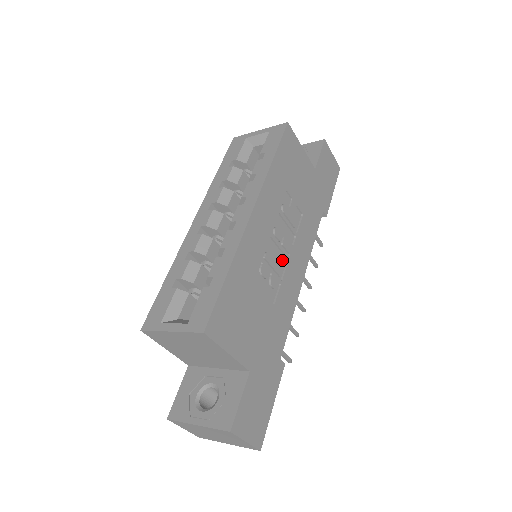
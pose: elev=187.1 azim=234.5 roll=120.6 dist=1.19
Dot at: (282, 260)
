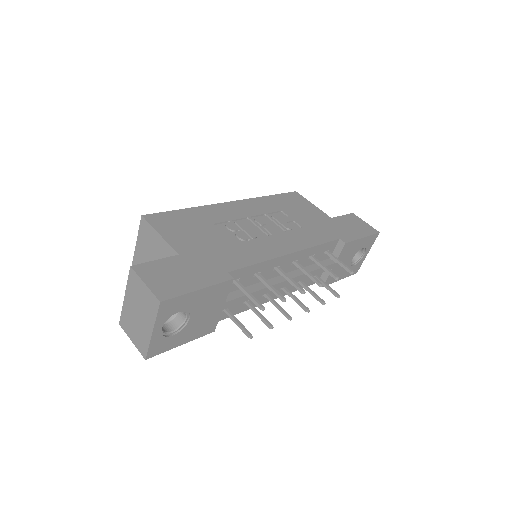
Dot at: (261, 234)
